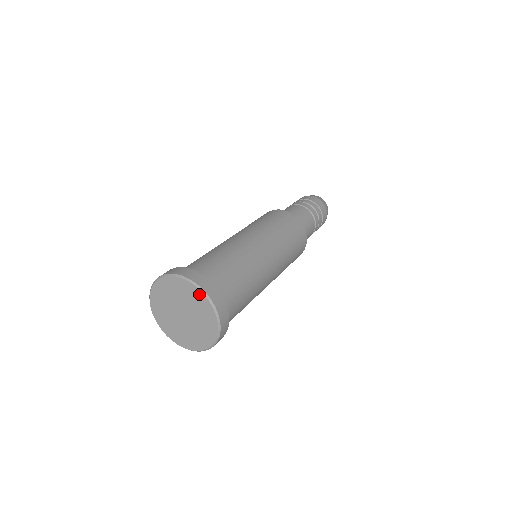
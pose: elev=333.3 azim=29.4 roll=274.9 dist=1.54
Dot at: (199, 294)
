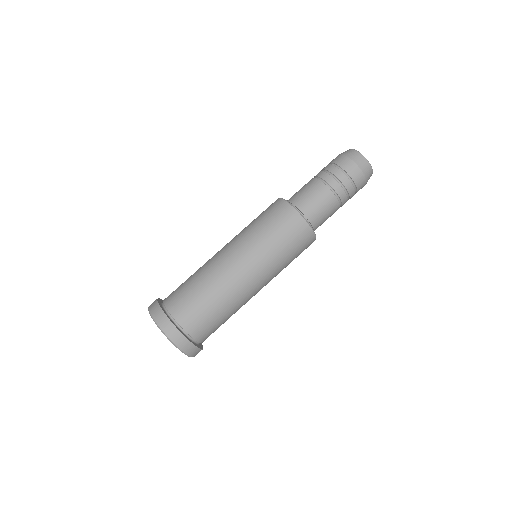
Dot at: (170, 340)
